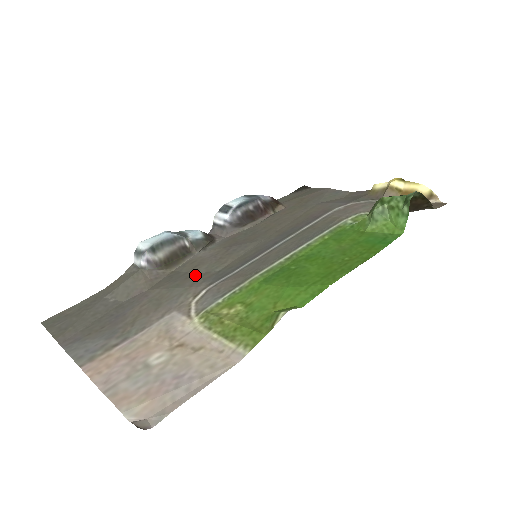
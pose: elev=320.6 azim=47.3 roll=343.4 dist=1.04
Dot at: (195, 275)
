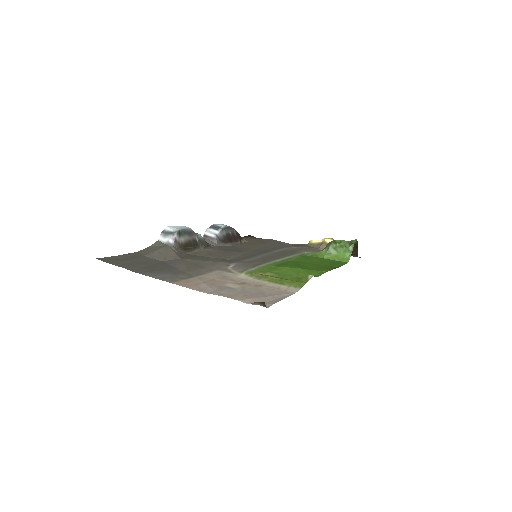
Dot at: (213, 258)
